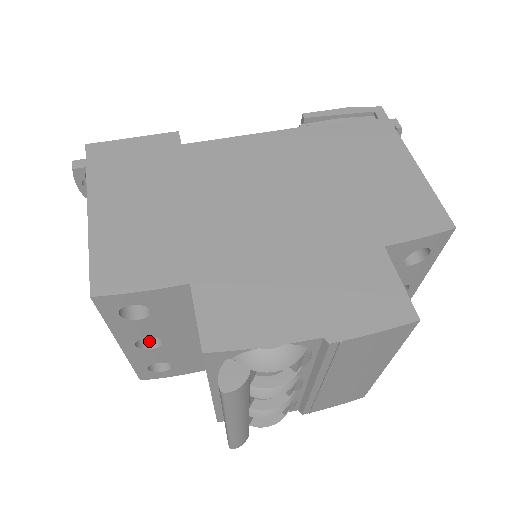
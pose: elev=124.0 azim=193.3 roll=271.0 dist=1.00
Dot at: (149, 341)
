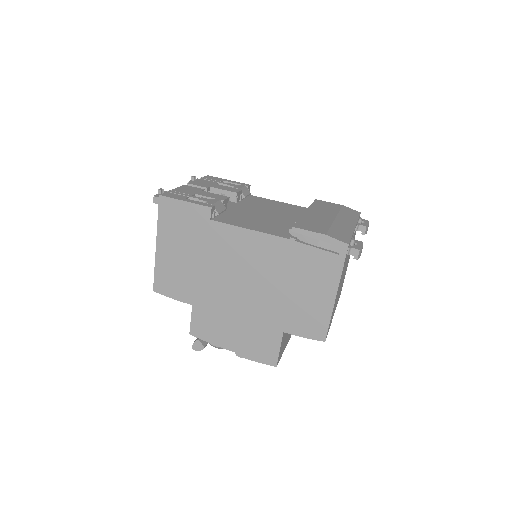
Dot at: occluded
